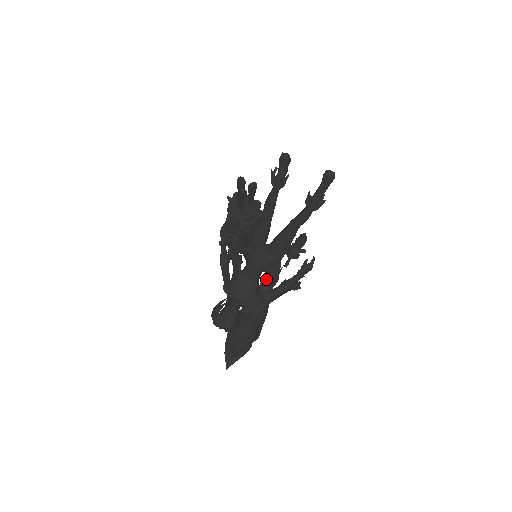
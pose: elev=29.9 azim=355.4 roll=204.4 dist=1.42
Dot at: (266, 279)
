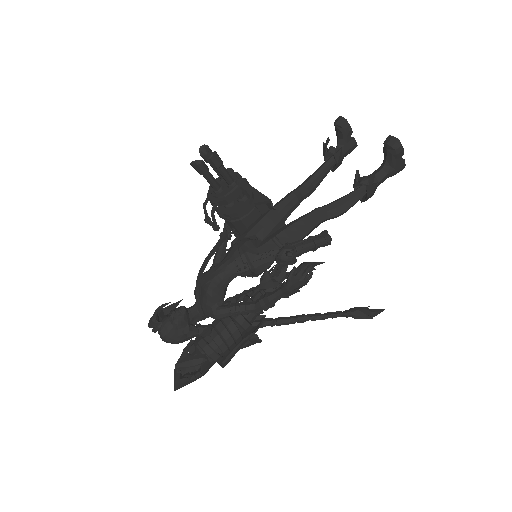
Dot at: (260, 289)
